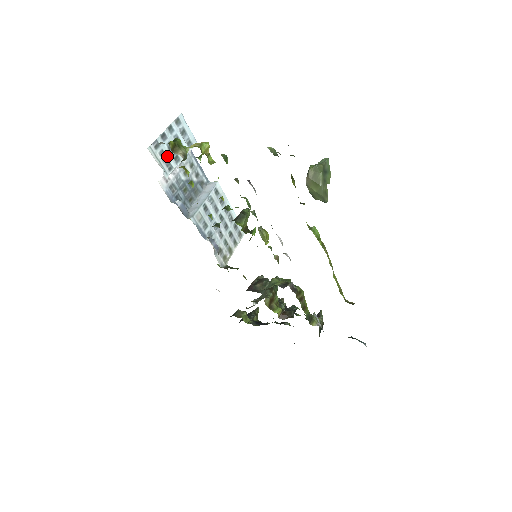
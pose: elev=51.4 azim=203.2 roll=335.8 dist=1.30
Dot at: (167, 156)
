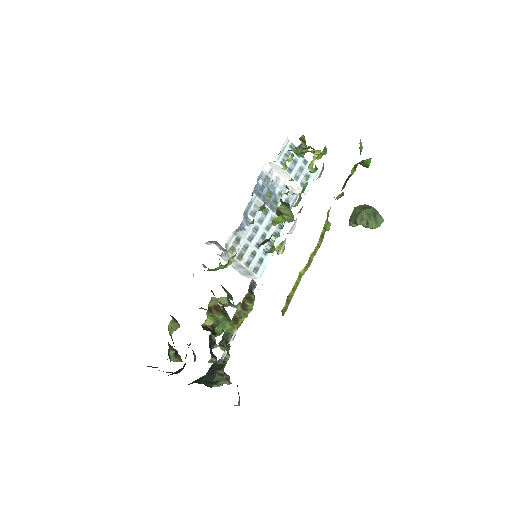
Dot at: occluded
